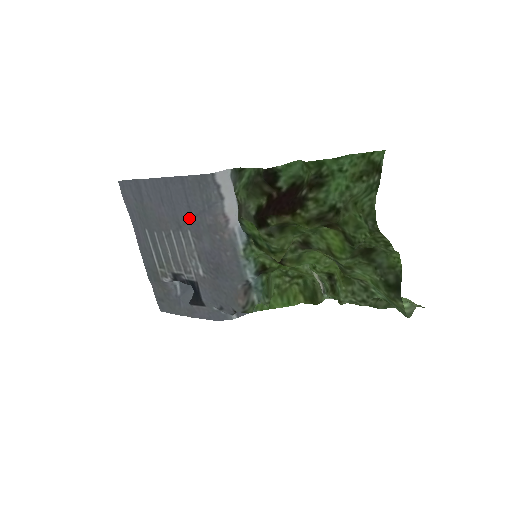
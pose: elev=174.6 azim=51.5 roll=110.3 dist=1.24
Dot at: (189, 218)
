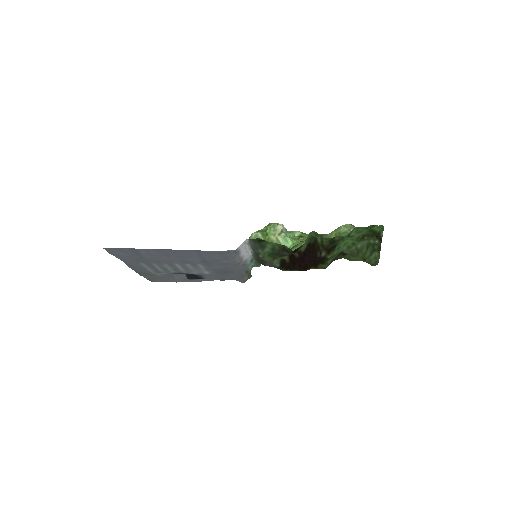
Dot at: (202, 261)
